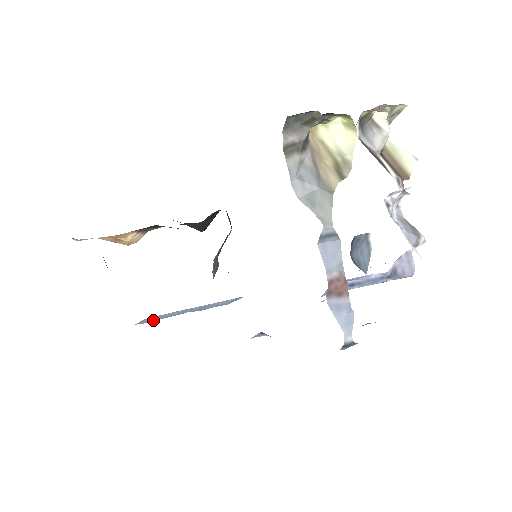
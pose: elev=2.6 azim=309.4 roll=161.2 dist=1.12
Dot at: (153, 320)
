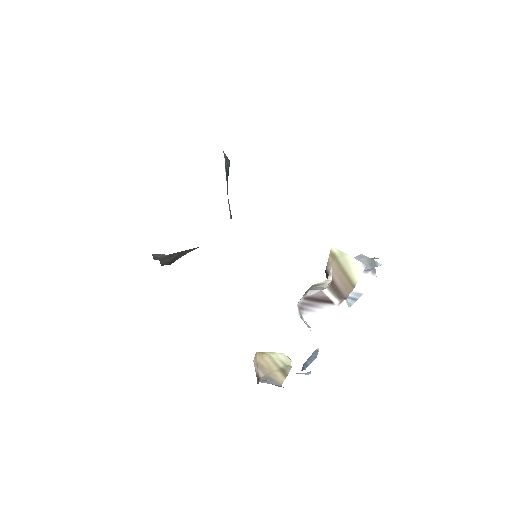
Dot at: occluded
